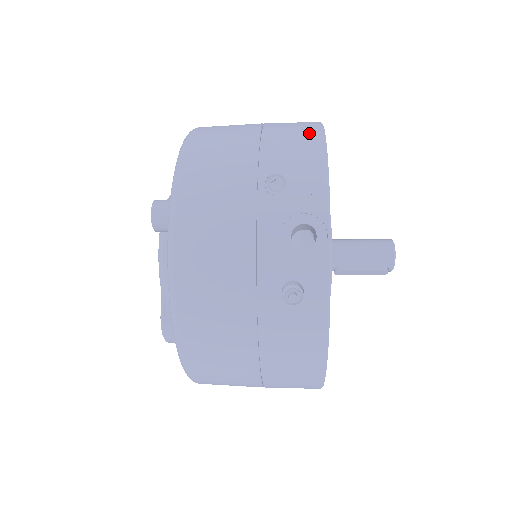
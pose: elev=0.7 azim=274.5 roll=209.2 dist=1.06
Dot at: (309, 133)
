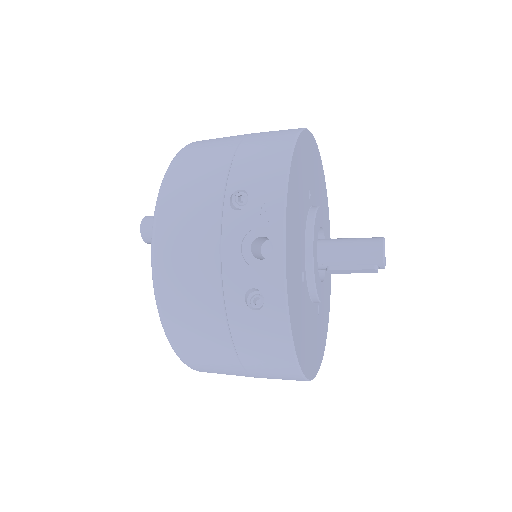
Dot at: (280, 145)
